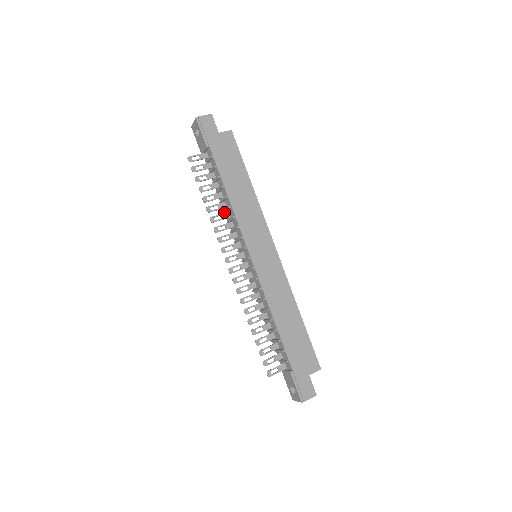
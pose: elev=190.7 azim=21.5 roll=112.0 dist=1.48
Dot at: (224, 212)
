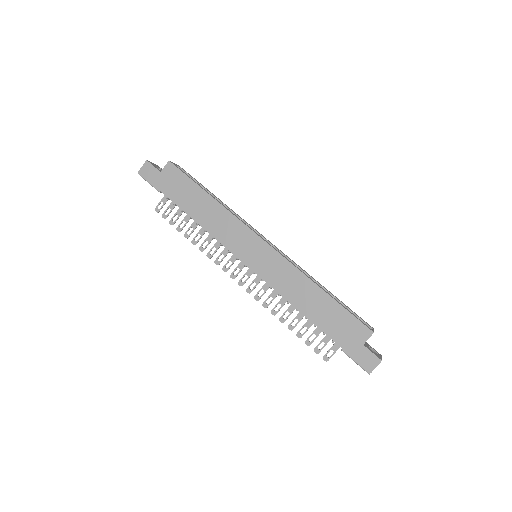
Dot at: occluded
